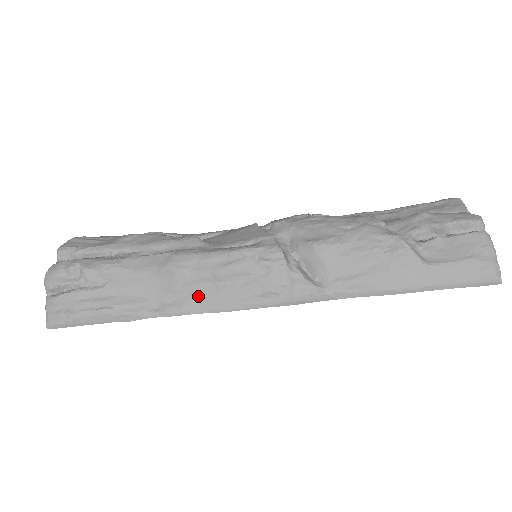
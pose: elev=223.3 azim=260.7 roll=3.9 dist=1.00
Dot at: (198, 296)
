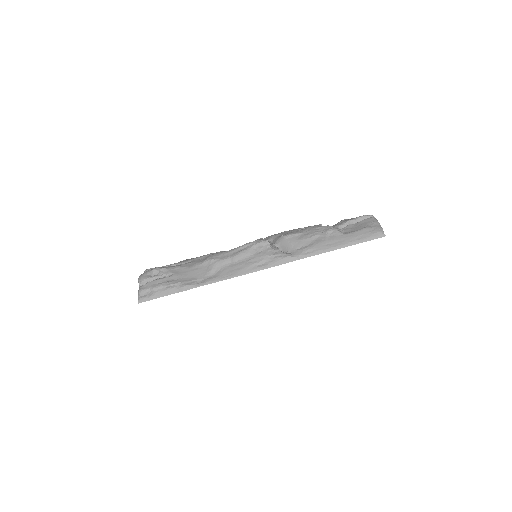
Dot at: (224, 271)
